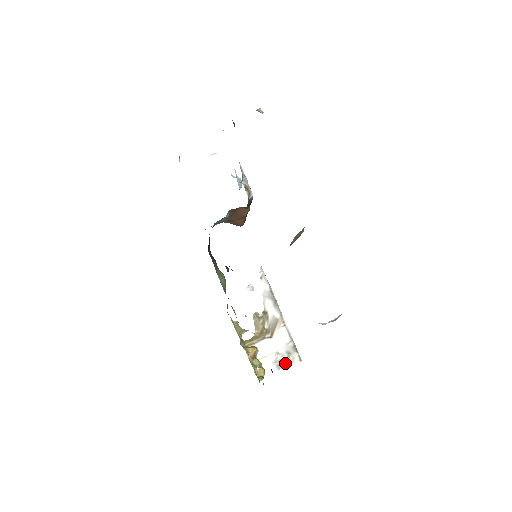
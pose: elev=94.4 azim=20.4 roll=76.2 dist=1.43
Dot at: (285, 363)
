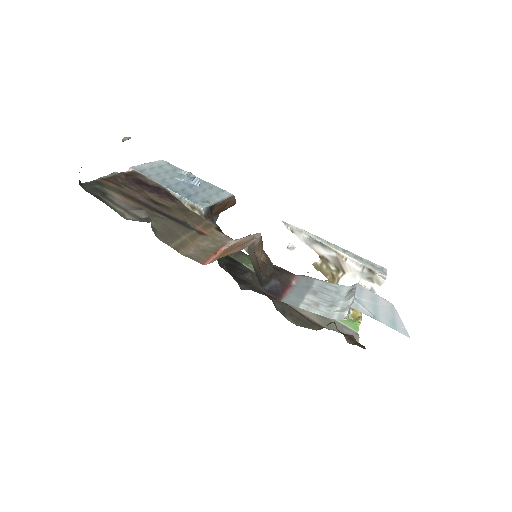
Dot at: (373, 288)
